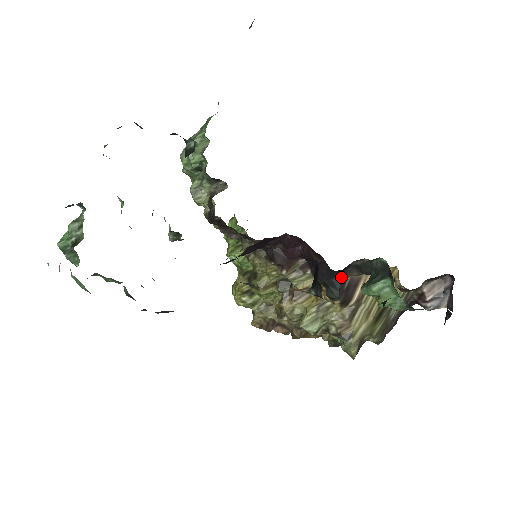
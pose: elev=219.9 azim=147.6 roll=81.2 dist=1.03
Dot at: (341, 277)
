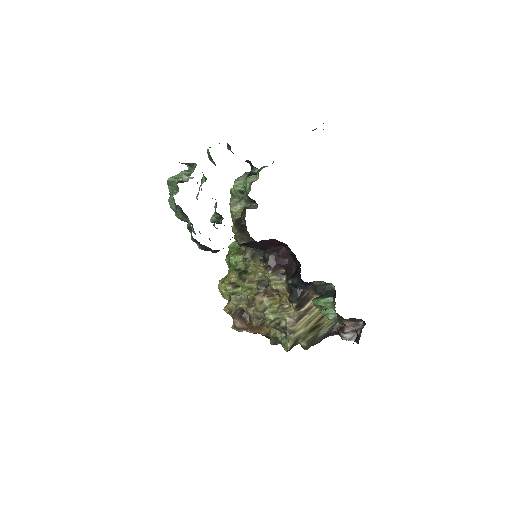
Dot at: (303, 289)
